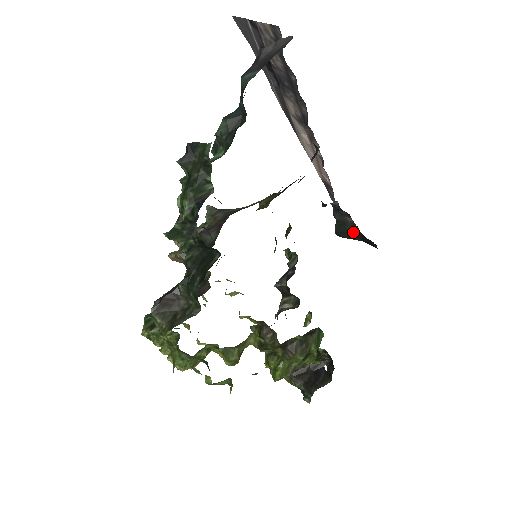
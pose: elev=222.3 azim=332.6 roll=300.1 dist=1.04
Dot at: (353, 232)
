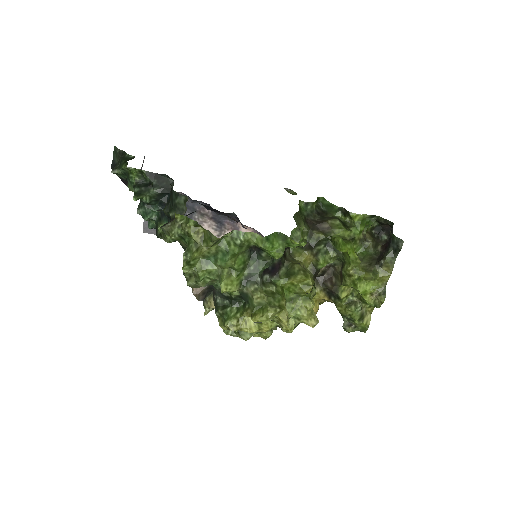
Dot at: occluded
